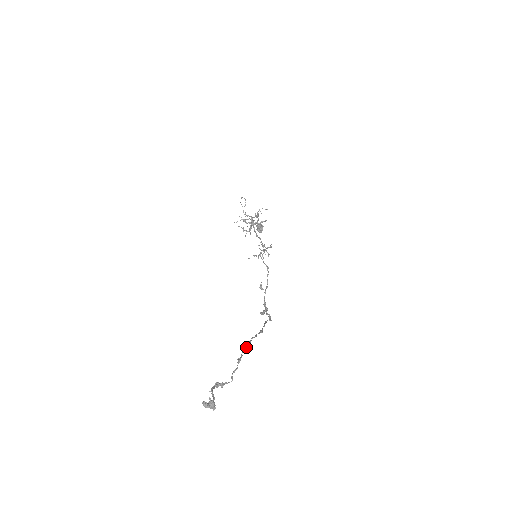
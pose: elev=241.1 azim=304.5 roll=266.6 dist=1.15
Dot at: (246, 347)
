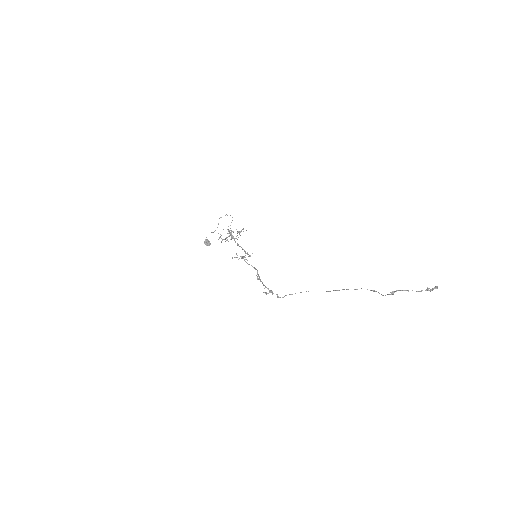
Dot at: occluded
